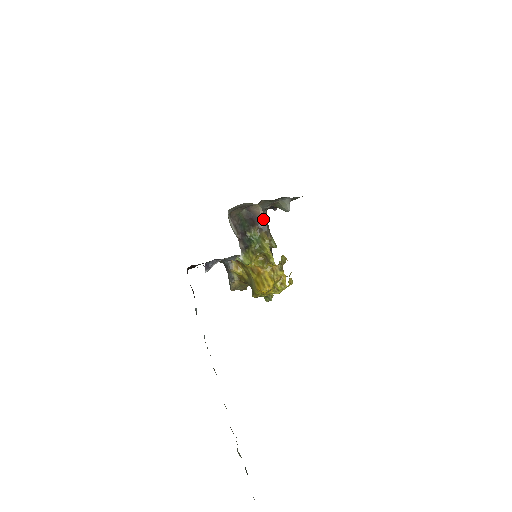
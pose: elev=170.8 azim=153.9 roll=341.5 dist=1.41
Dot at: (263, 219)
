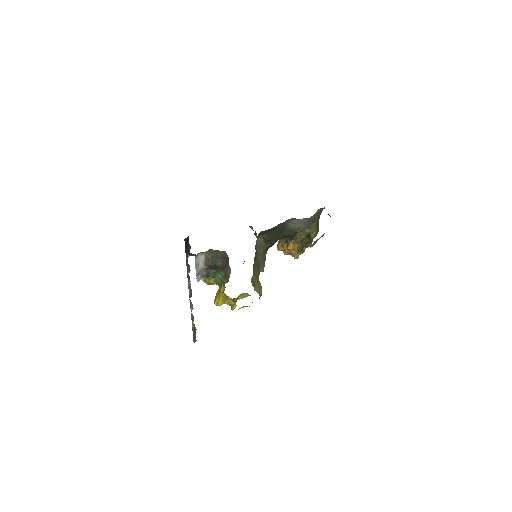
Dot at: (230, 273)
